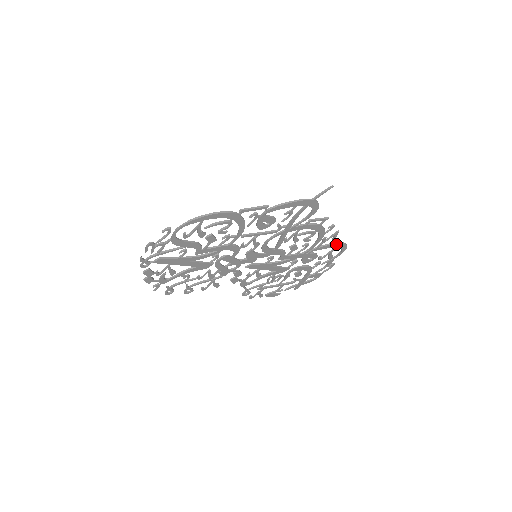
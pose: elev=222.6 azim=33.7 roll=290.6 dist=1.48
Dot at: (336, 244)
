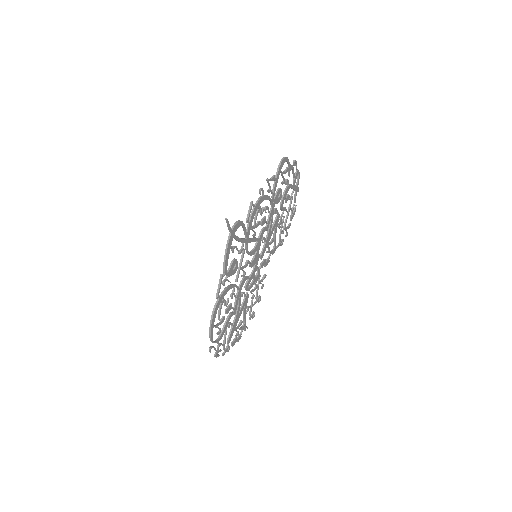
Dot at: (277, 173)
